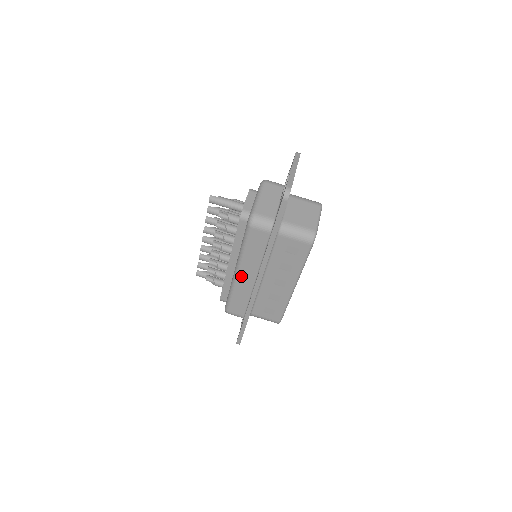
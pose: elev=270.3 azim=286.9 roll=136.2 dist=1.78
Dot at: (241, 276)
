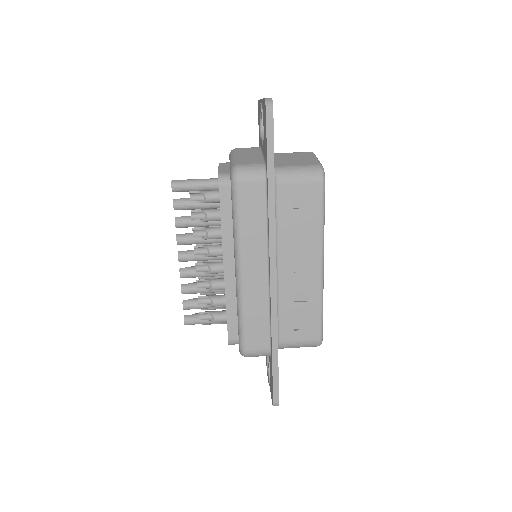
Dot at: (247, 274)
